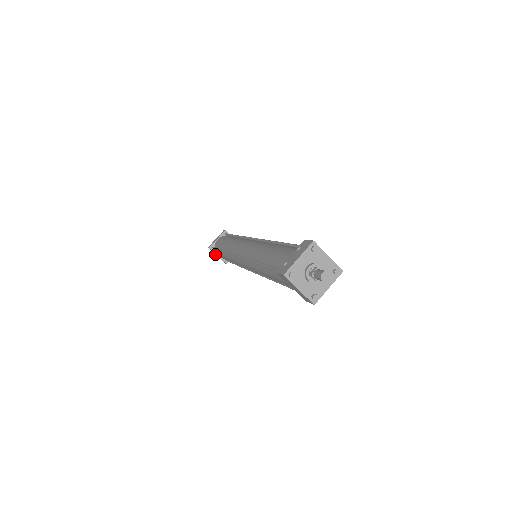
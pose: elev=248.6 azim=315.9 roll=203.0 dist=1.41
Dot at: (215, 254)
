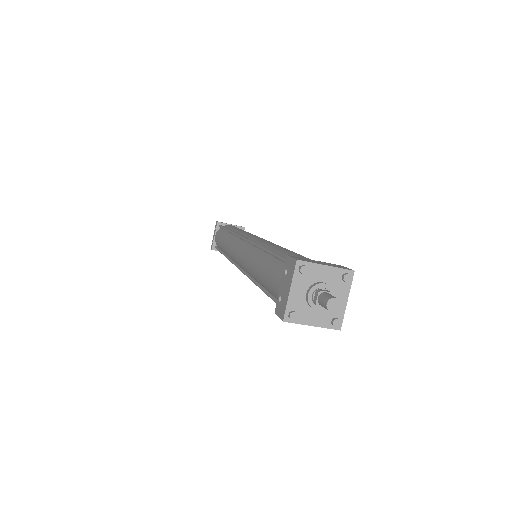
Dot at: occluded
